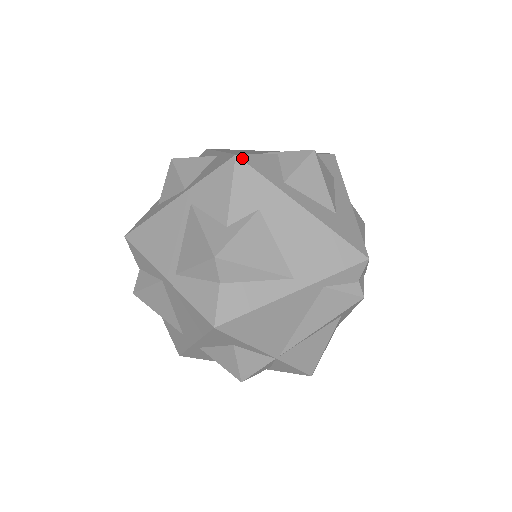
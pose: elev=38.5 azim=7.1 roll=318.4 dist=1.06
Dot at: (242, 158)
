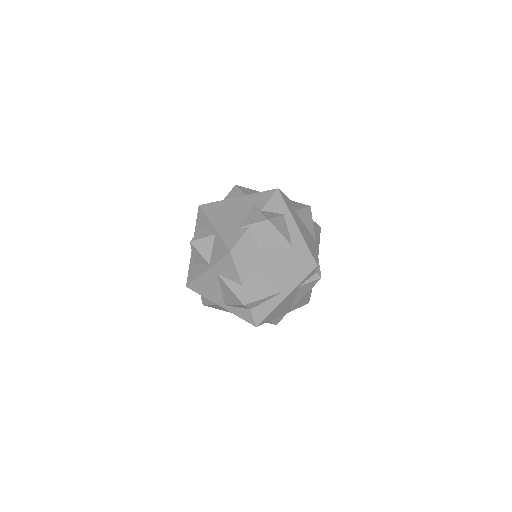
Dot at: (234, 251)
